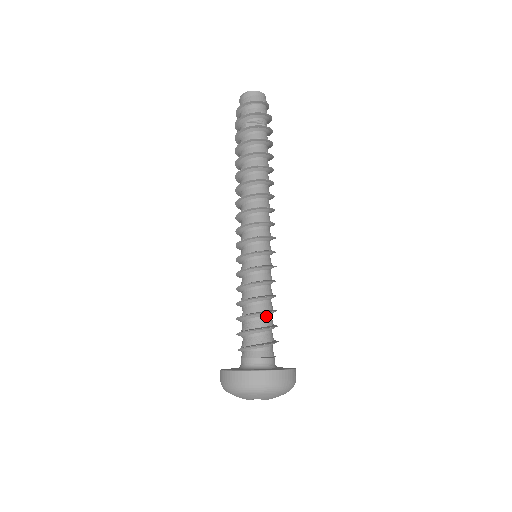
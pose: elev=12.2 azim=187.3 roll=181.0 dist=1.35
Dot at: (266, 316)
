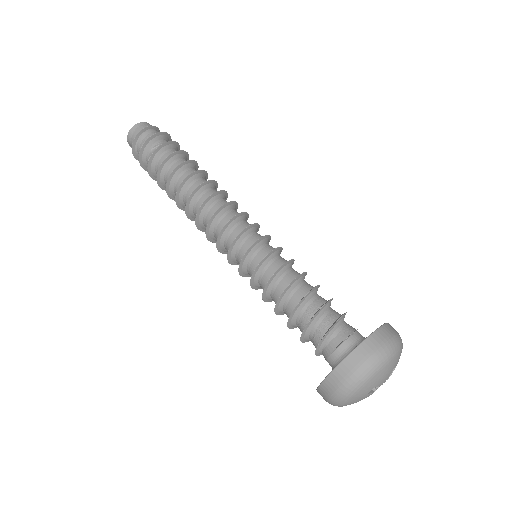
Dot at: (309, 301)
